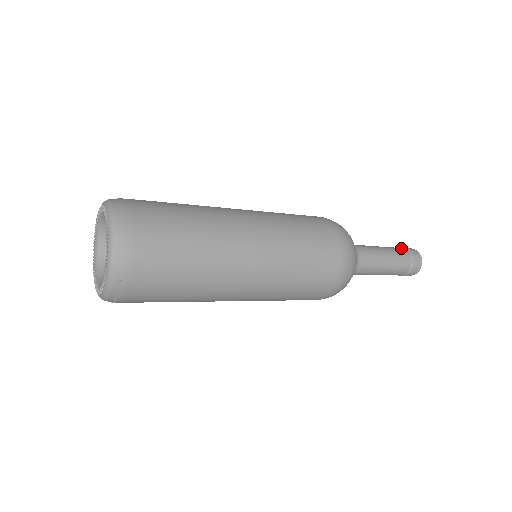
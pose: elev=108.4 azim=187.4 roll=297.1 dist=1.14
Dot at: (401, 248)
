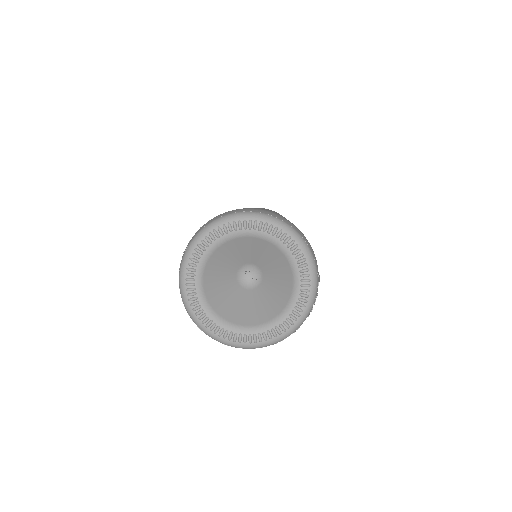
Dot at: occluded
